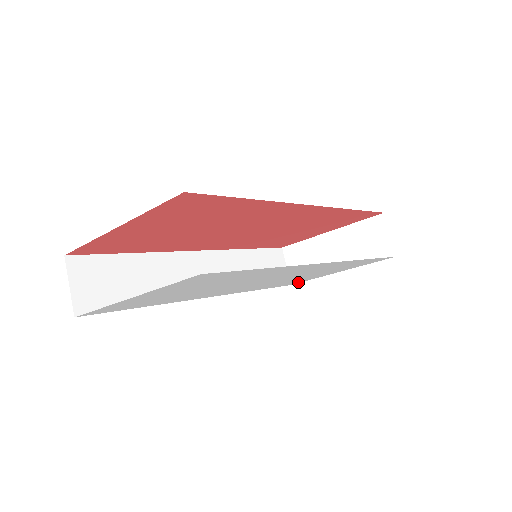
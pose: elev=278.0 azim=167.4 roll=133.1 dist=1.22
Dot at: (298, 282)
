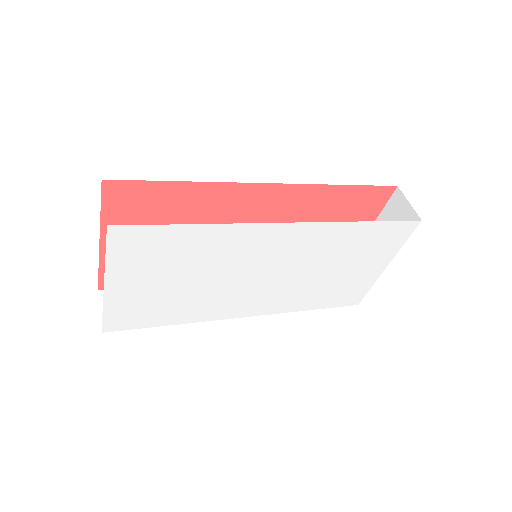
Dot at: (358, 296)
